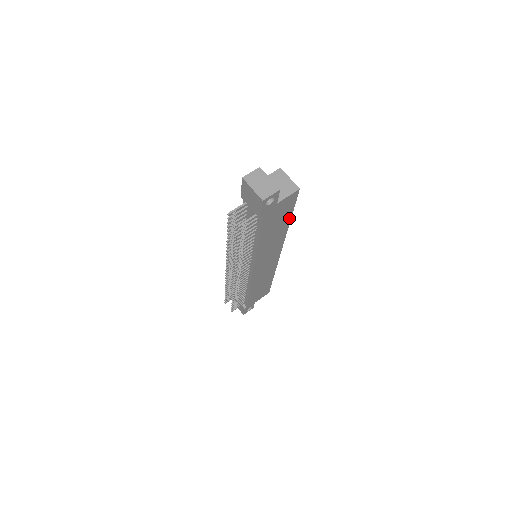
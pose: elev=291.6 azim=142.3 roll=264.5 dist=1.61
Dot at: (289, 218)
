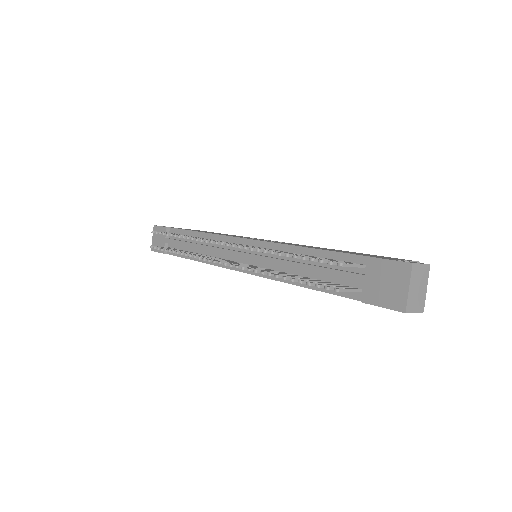
Dot at: occluded
